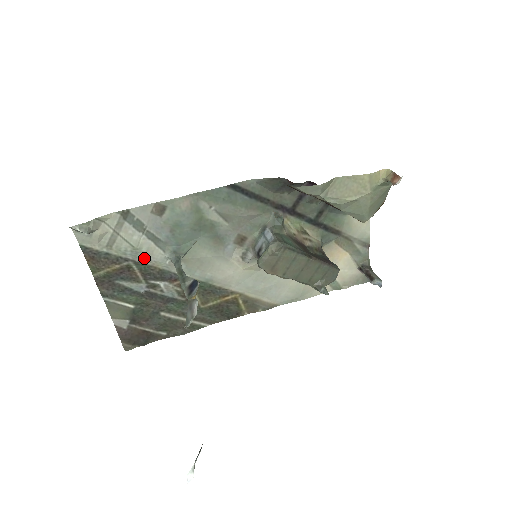
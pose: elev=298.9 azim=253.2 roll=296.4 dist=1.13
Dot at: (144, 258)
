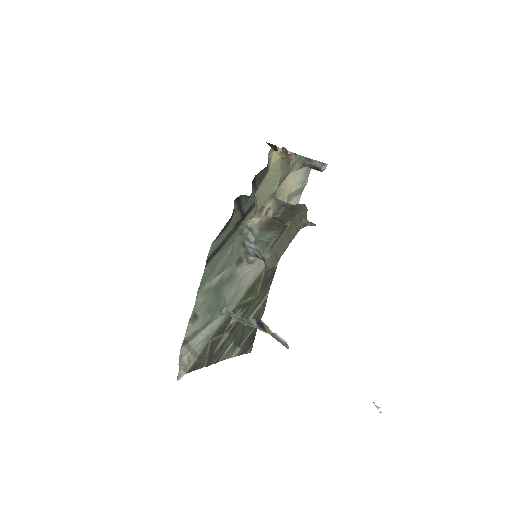
Dot at: (213, 333)
